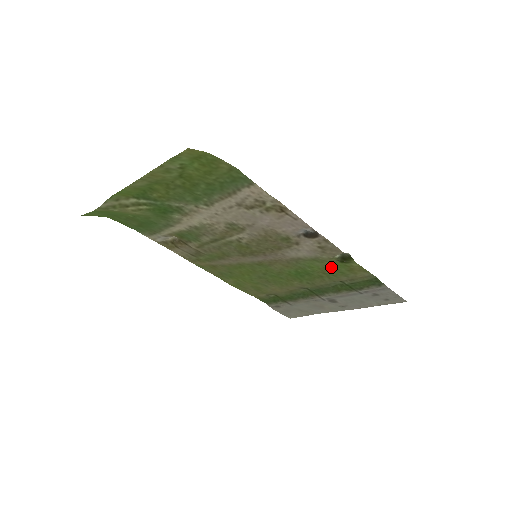
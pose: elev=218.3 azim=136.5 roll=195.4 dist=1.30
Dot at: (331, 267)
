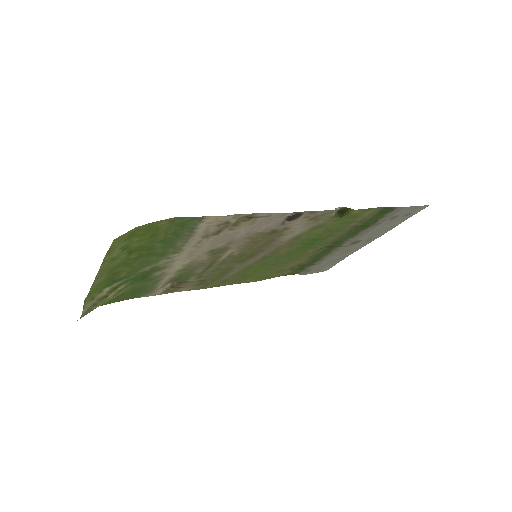
Dot at: (334, 225)
